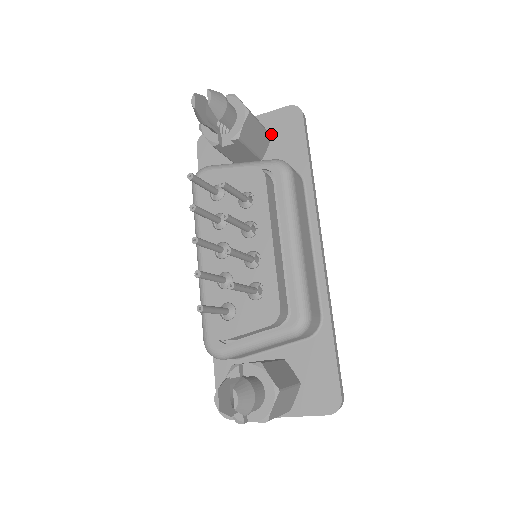
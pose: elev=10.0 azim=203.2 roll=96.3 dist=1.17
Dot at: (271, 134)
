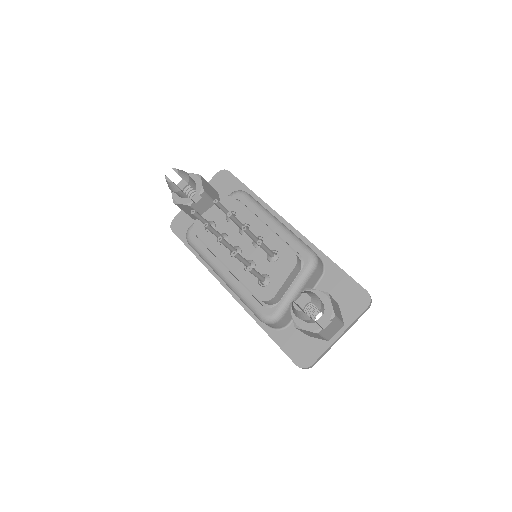
Dot at: (217, 192)
